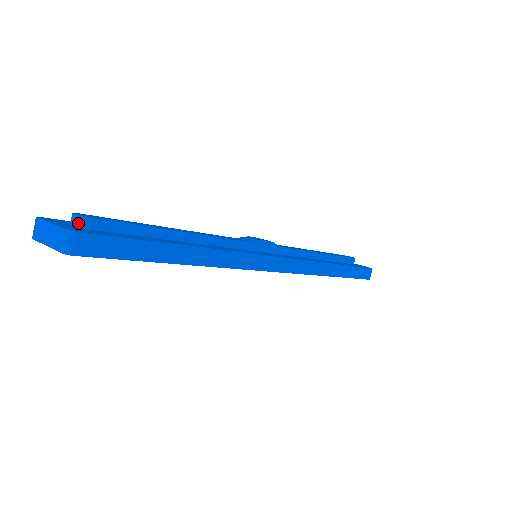
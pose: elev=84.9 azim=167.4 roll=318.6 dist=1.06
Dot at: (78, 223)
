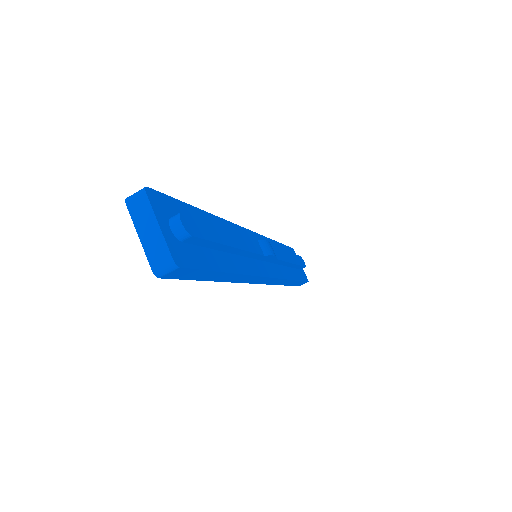
Dot at: (178, 233)
